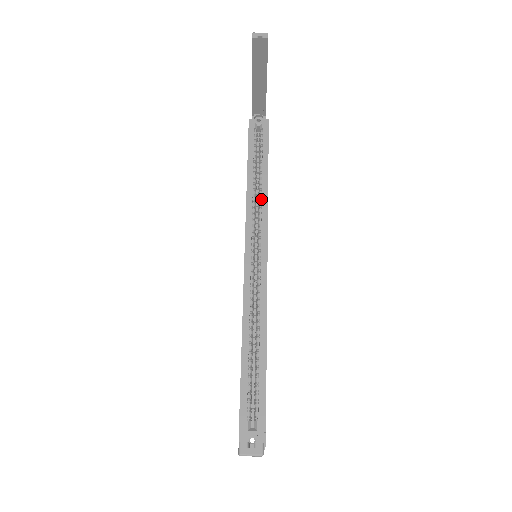
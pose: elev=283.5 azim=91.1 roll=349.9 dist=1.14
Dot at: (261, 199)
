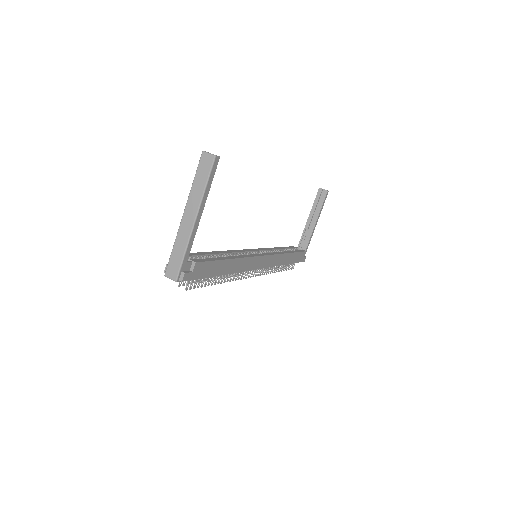
Dot at: (278, 252)
